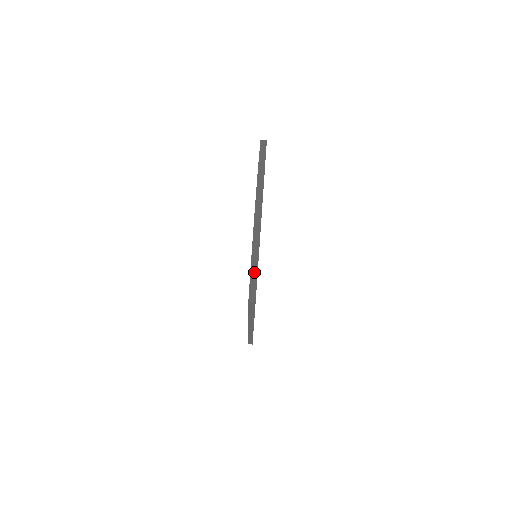
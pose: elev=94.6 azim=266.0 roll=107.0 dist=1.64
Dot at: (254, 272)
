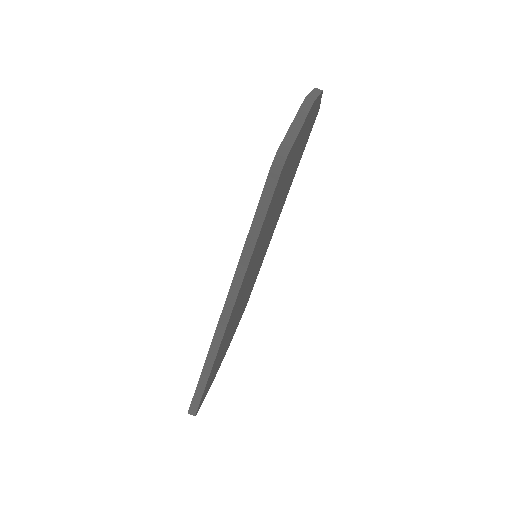
Dot at: (292, 135)
